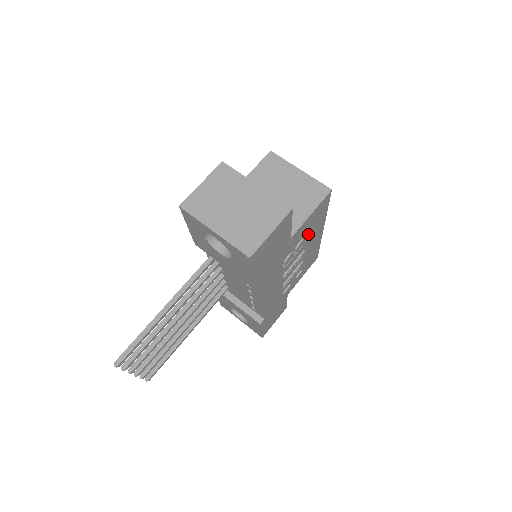
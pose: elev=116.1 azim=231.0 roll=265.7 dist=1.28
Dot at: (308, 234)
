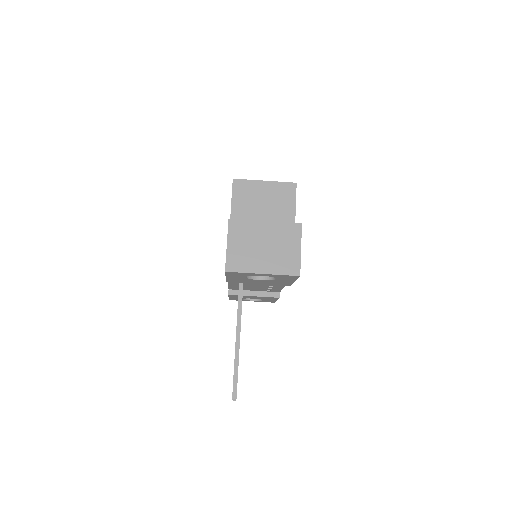
Dot at: occluded
